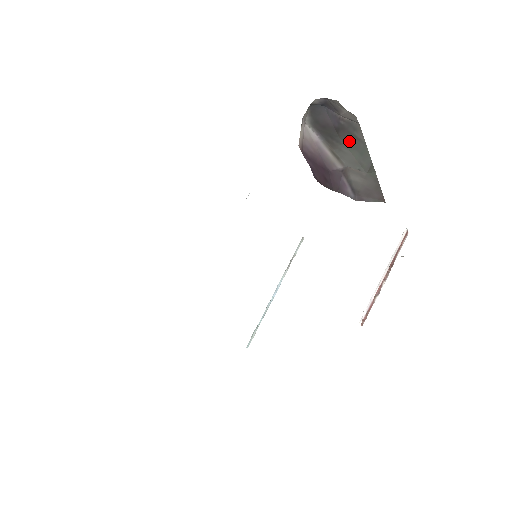
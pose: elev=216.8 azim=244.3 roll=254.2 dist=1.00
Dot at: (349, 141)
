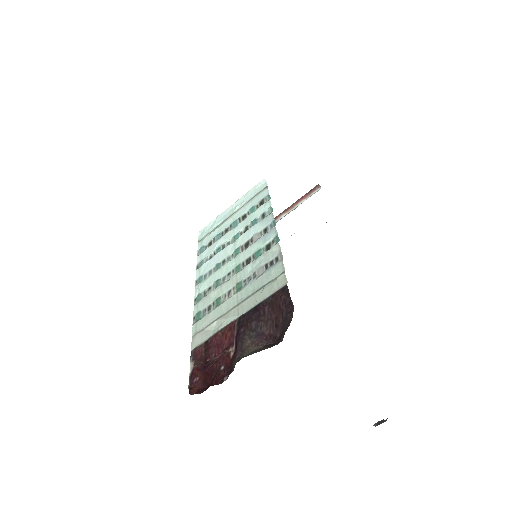
Dot at: occluded
